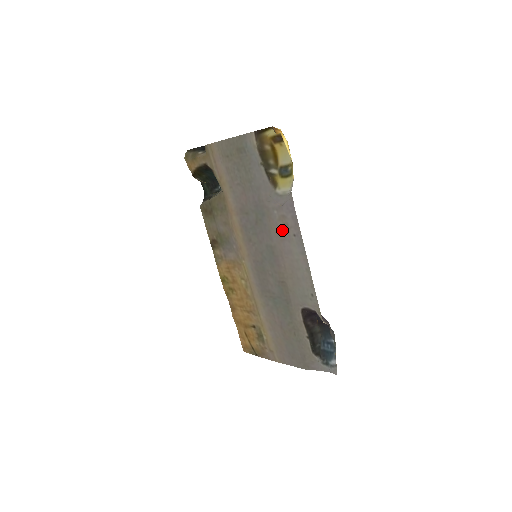
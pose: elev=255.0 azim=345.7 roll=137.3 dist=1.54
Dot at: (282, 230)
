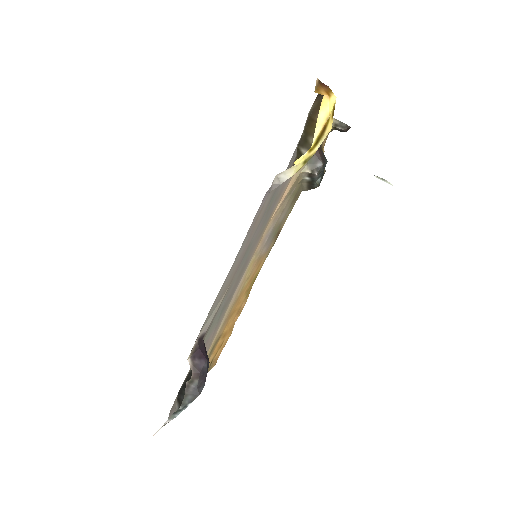
Dot at: (256, 224)
